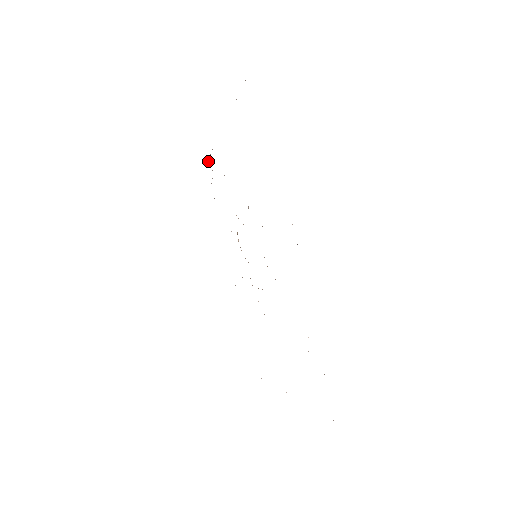
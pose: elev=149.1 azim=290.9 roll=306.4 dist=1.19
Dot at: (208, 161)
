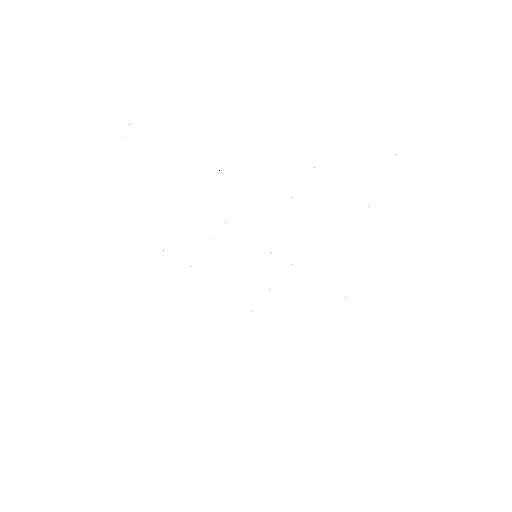
Dot at: occluded
